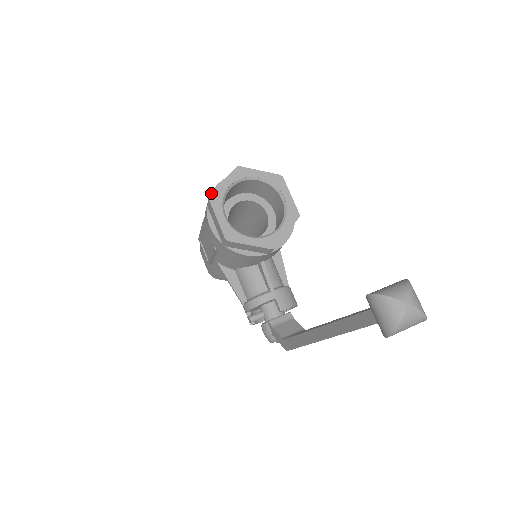
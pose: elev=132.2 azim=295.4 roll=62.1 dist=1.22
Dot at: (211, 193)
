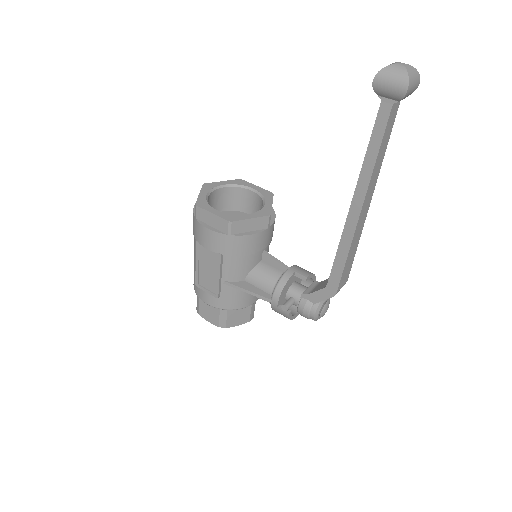
Dot at: (193, 211)
